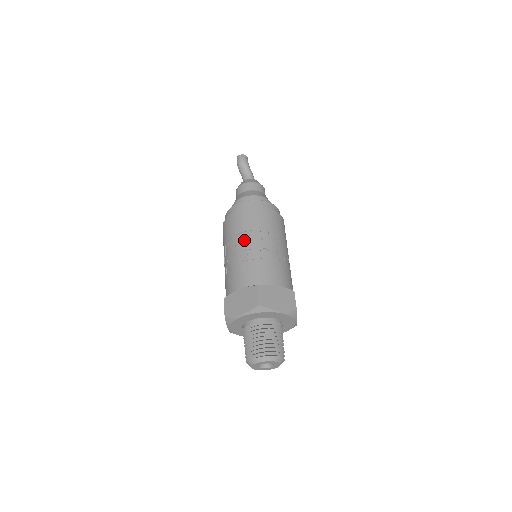
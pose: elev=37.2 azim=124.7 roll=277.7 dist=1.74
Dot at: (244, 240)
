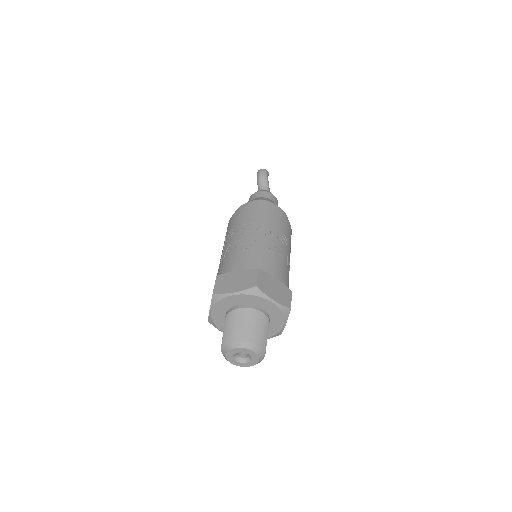
Dot at: (253, 230)
